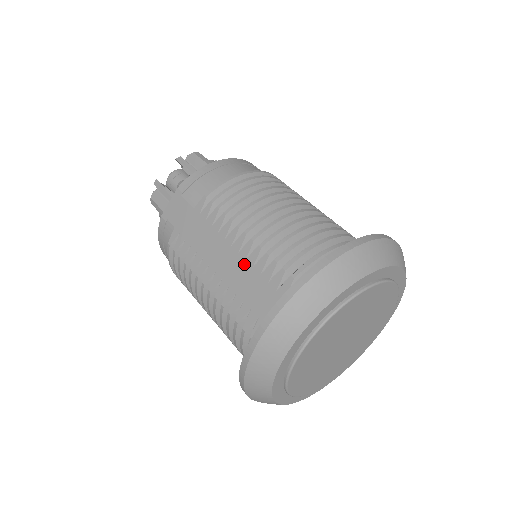
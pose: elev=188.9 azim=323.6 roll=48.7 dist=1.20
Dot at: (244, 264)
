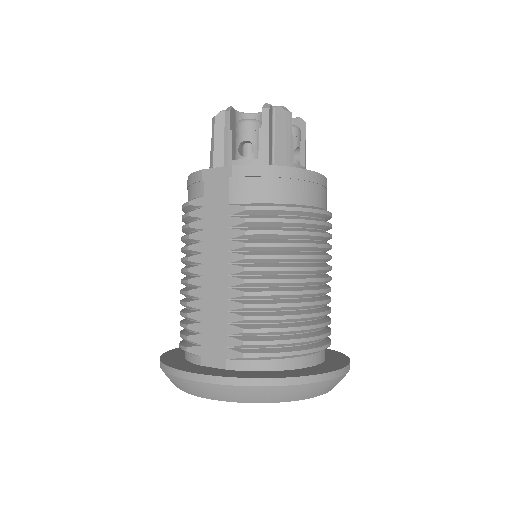
Dot at: (224, 300)
